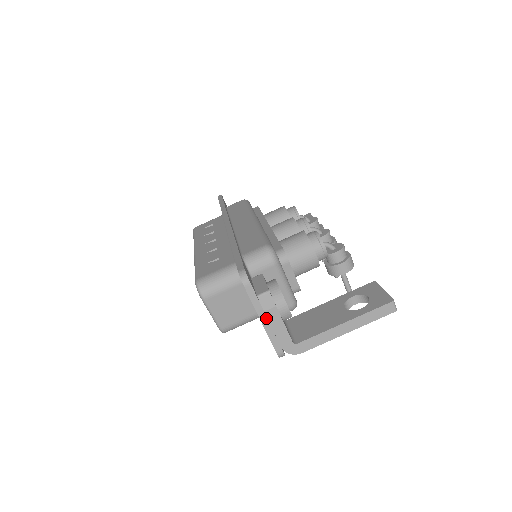
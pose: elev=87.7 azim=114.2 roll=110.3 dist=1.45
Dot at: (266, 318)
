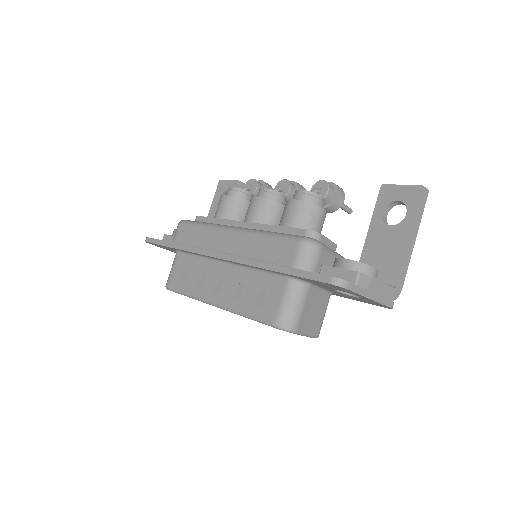
Dot at: (372, 293)
